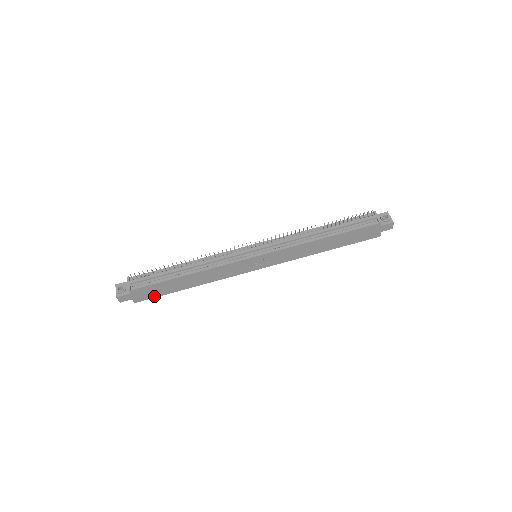
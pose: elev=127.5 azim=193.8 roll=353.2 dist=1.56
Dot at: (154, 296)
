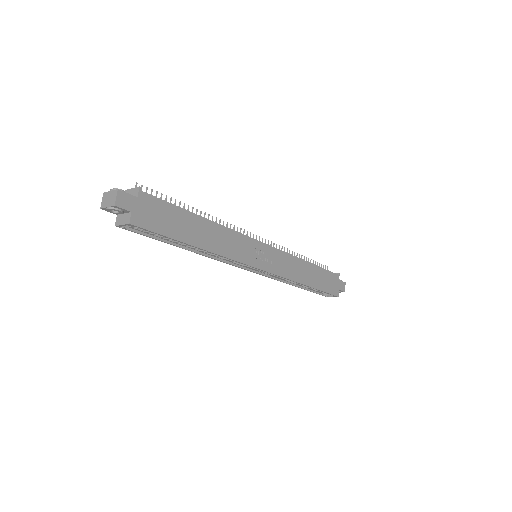
Dot at: (157, 230)
